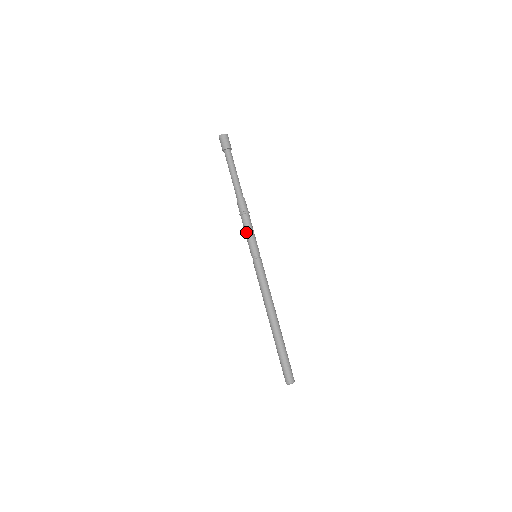
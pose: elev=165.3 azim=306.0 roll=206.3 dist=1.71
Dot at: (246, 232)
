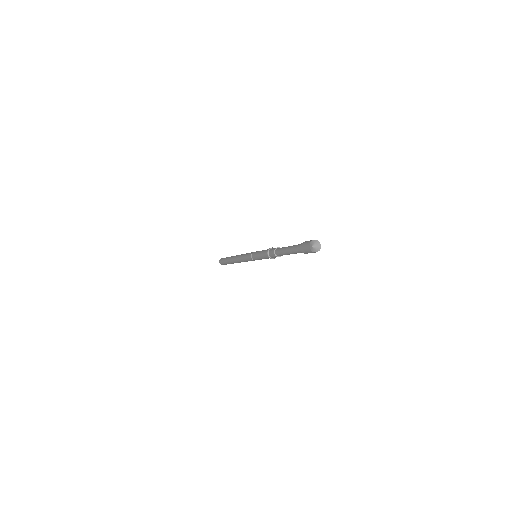
Dot at: occluded
